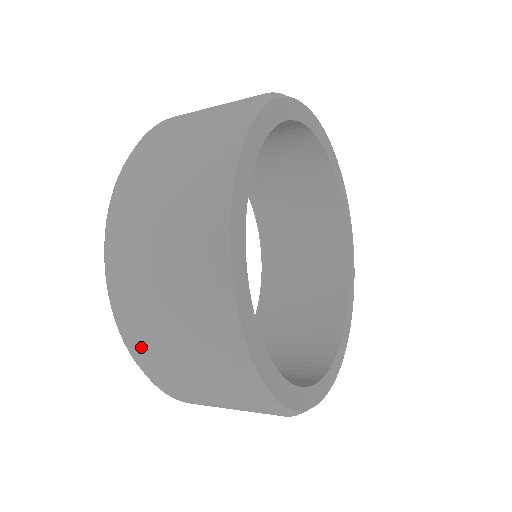
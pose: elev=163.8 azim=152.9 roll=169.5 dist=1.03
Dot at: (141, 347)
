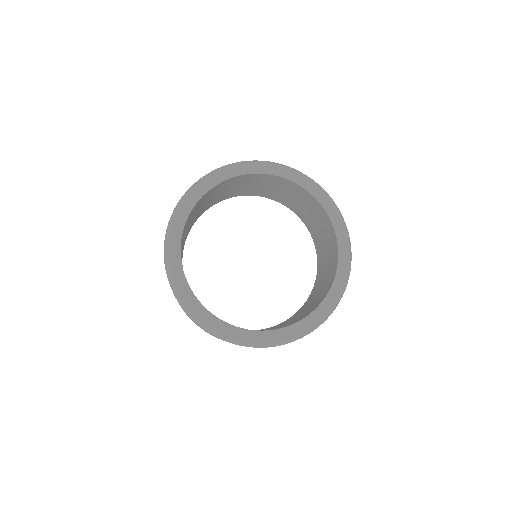
Dot at: occluded
